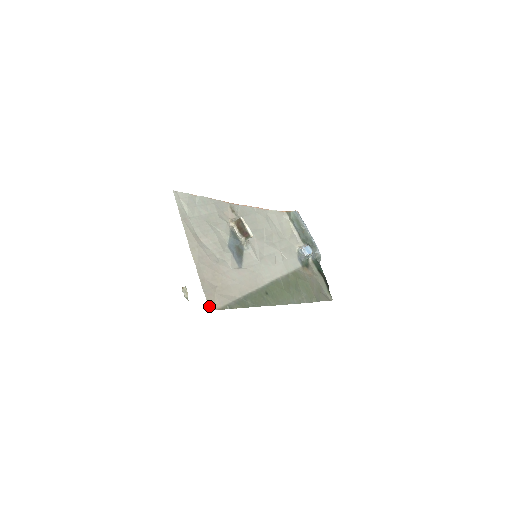
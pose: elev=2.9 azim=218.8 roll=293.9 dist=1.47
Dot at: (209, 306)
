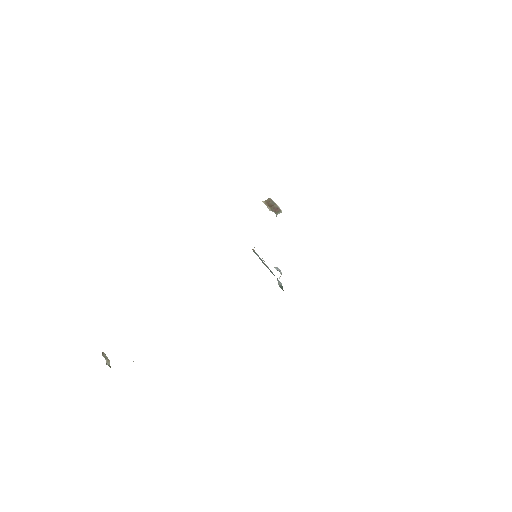
Dot at: occluded
